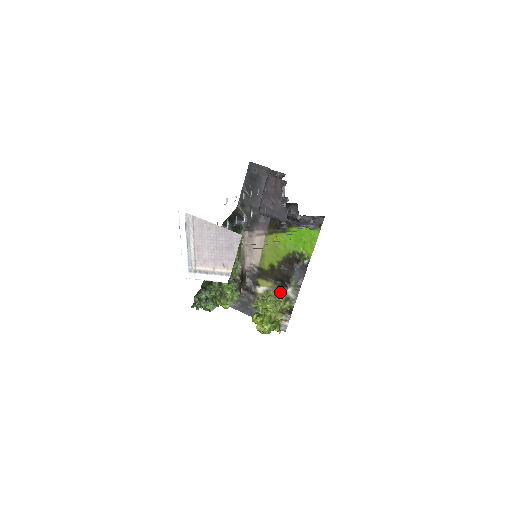
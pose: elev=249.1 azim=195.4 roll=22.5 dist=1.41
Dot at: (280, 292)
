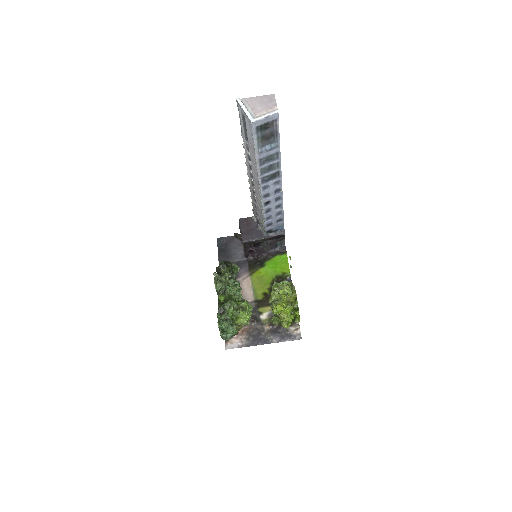
Dot at: (284, 281)
